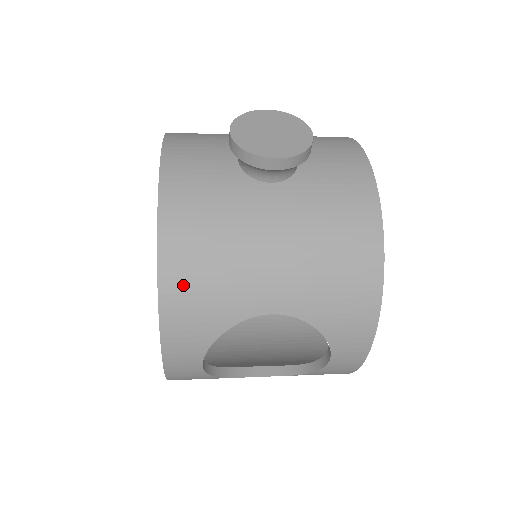
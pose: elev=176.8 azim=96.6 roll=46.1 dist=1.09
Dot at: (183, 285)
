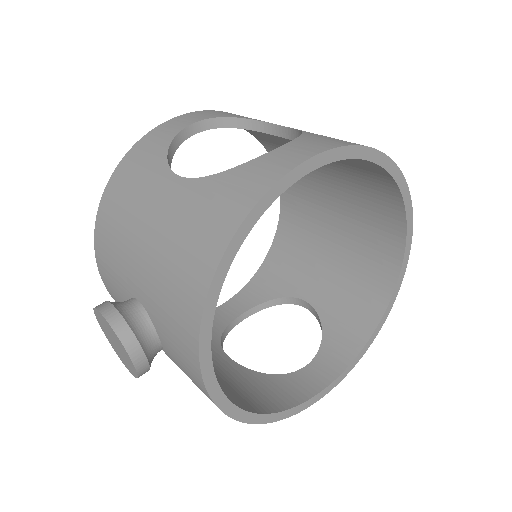
Dot at: occluded
